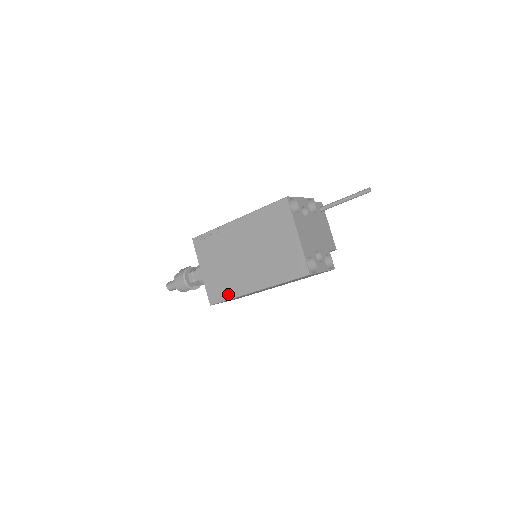
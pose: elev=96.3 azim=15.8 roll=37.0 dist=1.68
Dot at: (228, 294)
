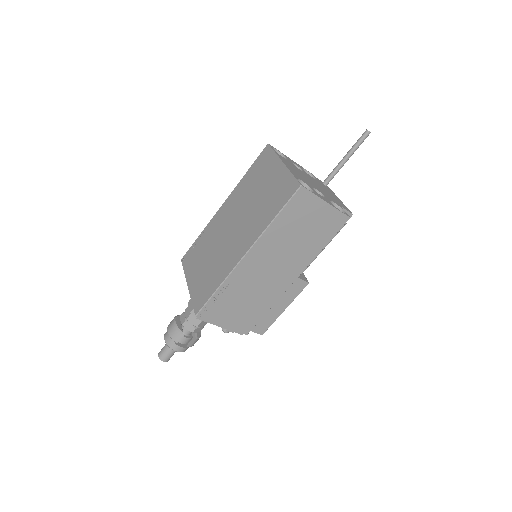
Dot at: (215, 285)
